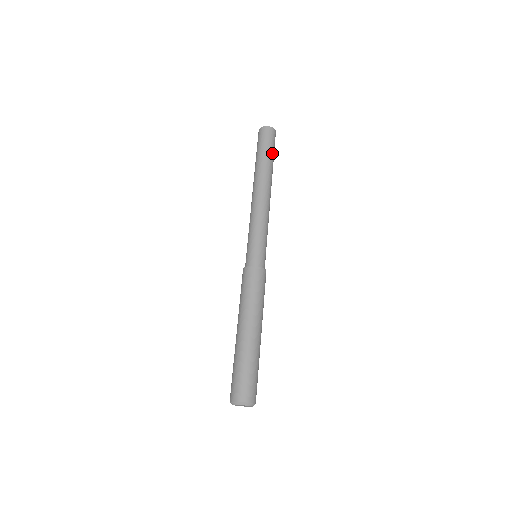
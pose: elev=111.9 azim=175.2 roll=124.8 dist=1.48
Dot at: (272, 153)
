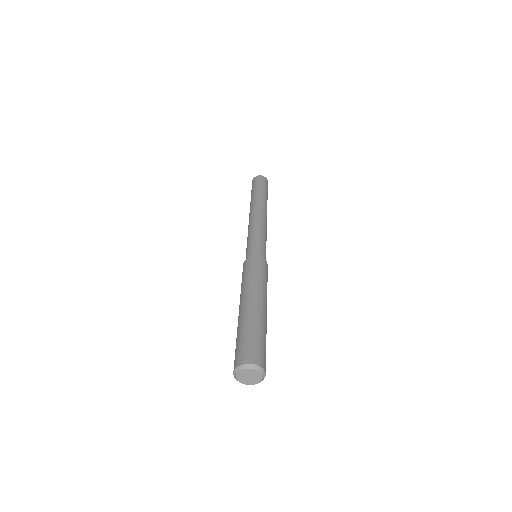
Dot at: (265, 190)
